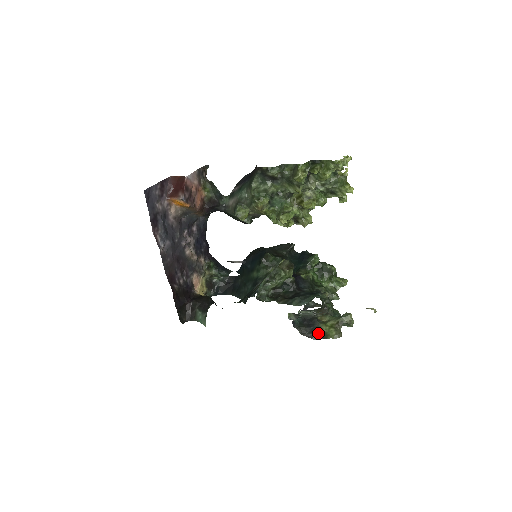
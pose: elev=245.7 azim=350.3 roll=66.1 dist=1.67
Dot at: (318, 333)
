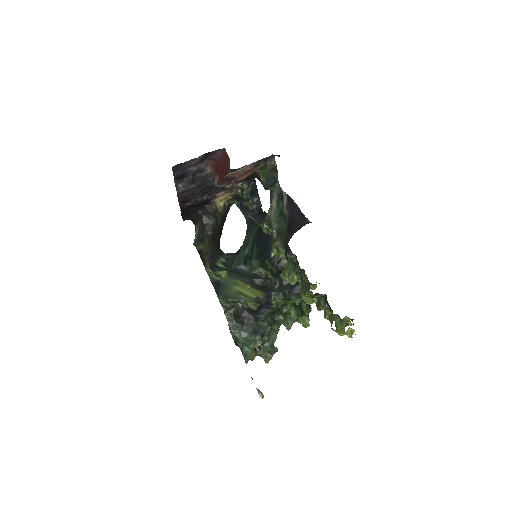
Dot at: occluded
